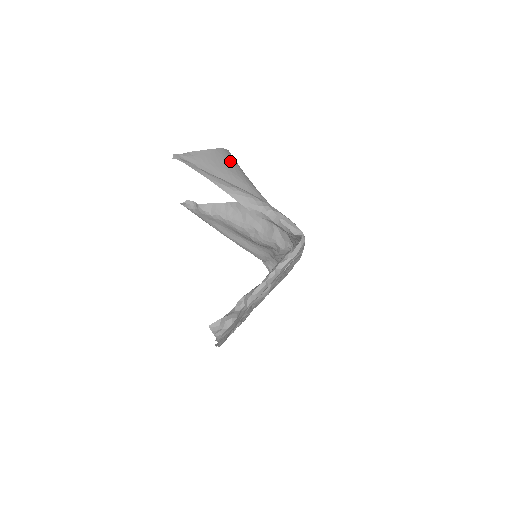
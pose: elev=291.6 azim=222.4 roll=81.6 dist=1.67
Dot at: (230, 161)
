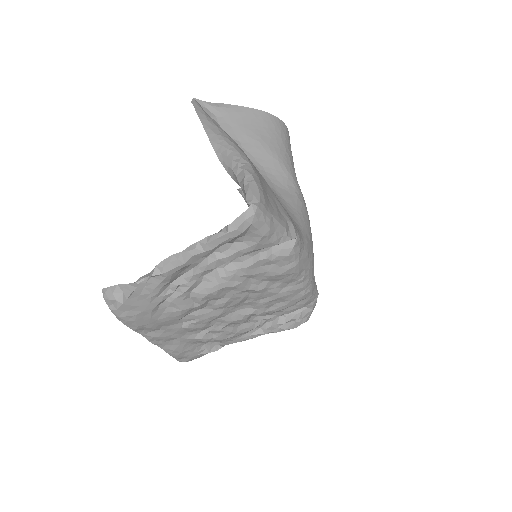
Dot at: (271, 129)
